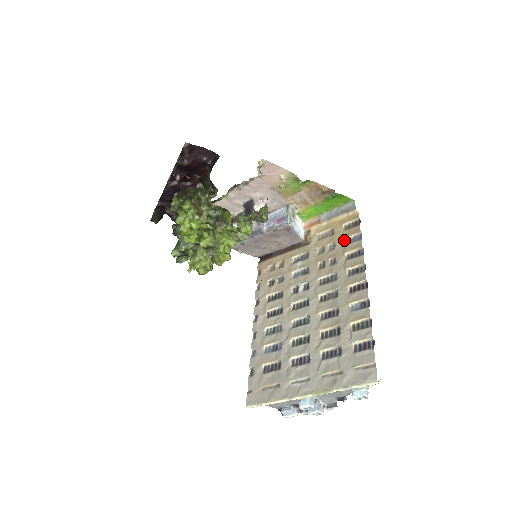
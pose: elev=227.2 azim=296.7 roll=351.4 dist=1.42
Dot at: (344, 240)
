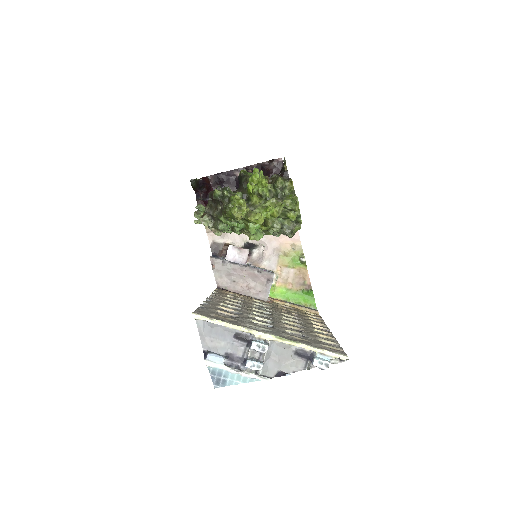
Dot at: (307, 314)
